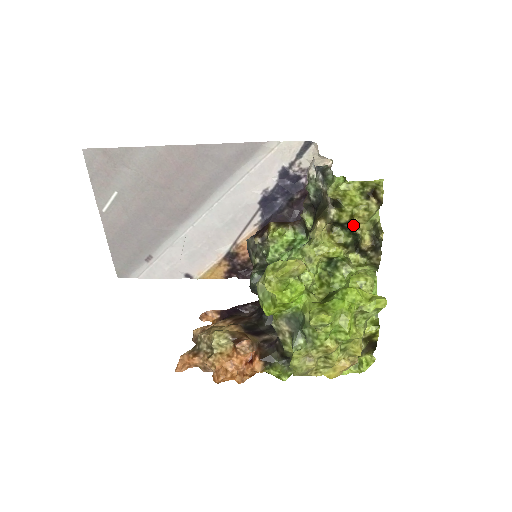
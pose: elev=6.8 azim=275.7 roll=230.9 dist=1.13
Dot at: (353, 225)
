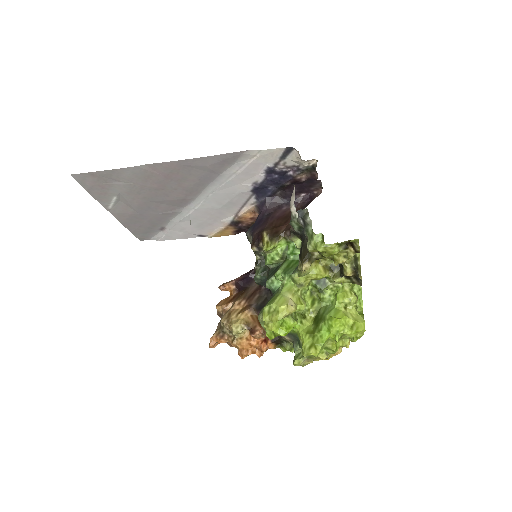
Dot at: occluded
